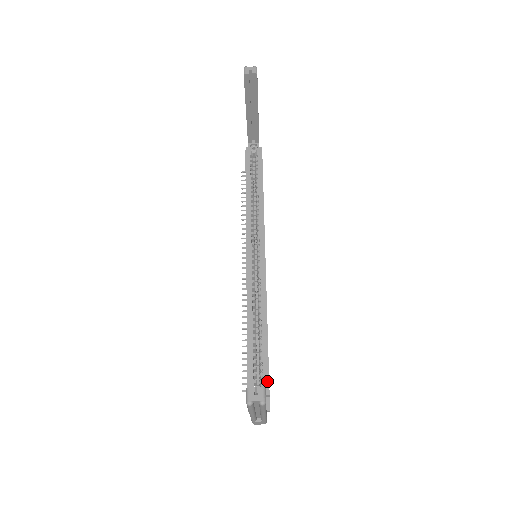
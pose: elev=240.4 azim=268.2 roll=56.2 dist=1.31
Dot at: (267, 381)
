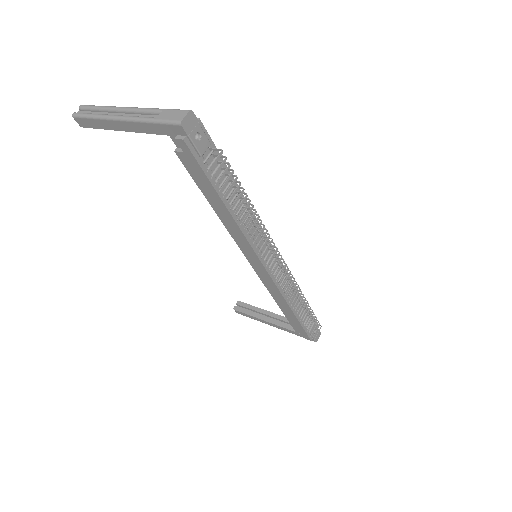
Dot at: occluded
